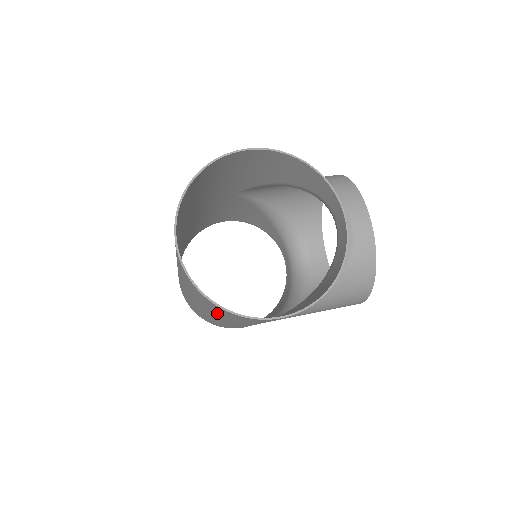
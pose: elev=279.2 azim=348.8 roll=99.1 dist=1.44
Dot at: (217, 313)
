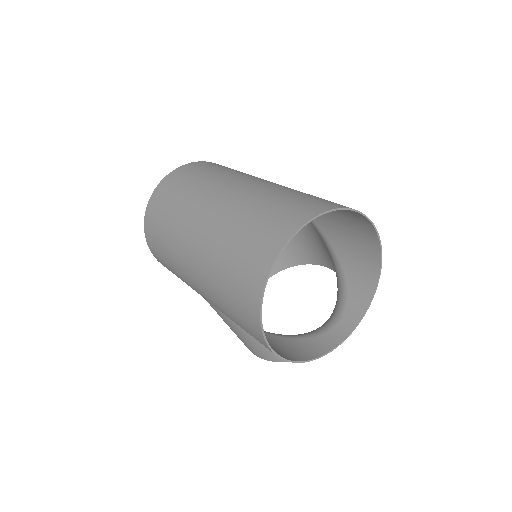
Dot at: (223, 279)
